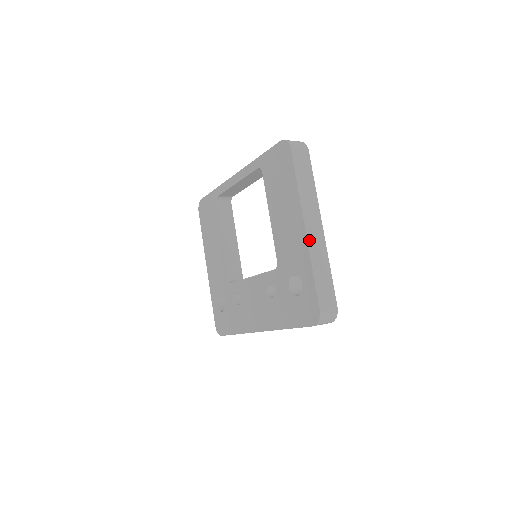
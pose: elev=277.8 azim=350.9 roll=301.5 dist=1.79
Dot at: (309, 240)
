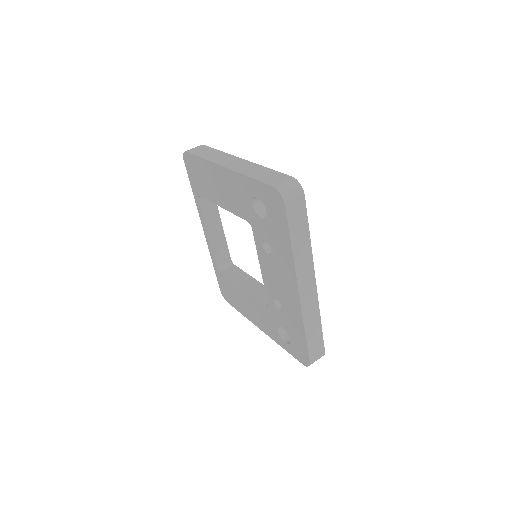
Dot at: (232, 169)
